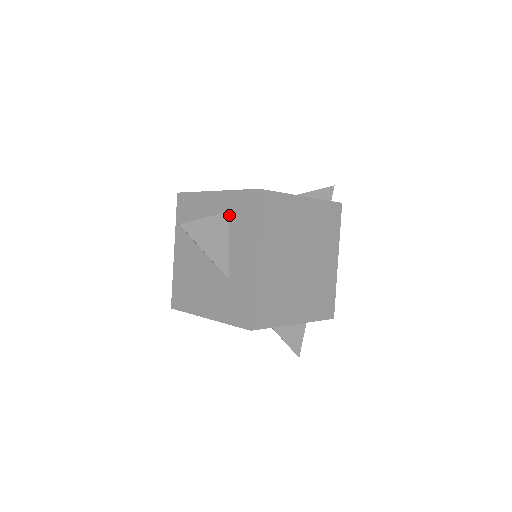
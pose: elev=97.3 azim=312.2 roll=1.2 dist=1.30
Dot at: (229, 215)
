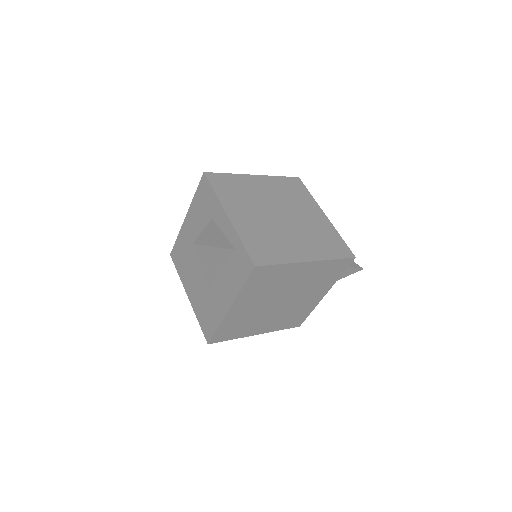
Dot at: occluded
